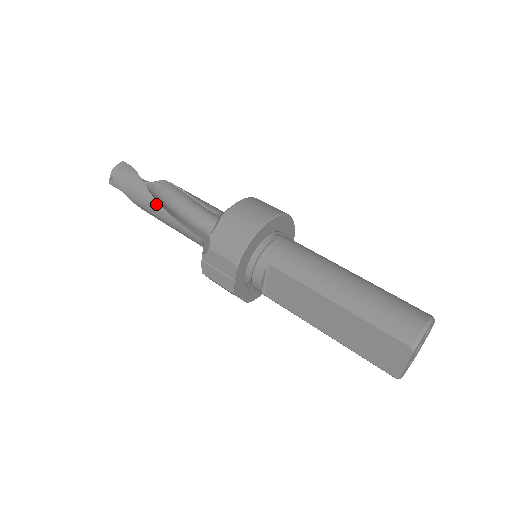
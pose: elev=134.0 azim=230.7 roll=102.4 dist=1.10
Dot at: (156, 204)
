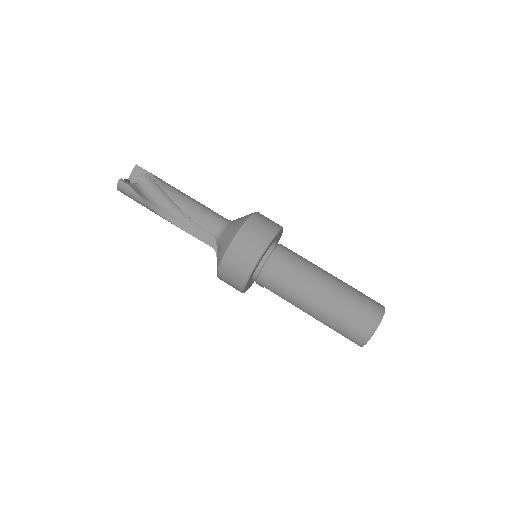
Dot at: occluded
